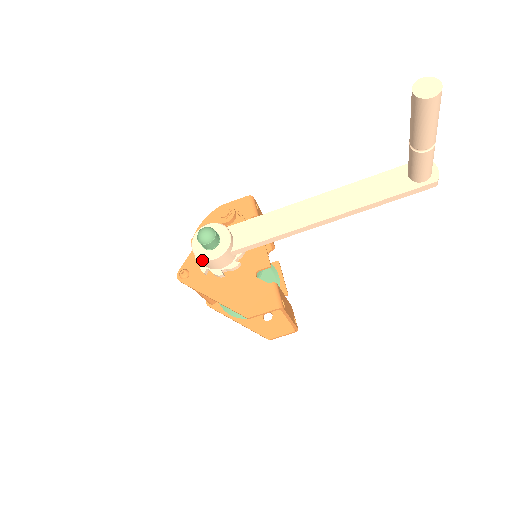
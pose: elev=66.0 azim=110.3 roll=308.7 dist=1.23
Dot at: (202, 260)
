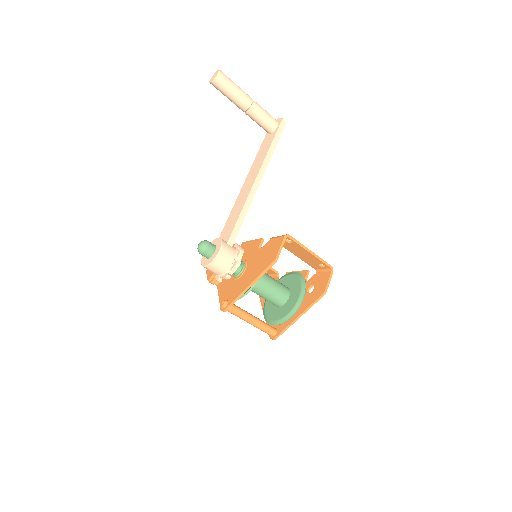
Dot at: (215, 261)
